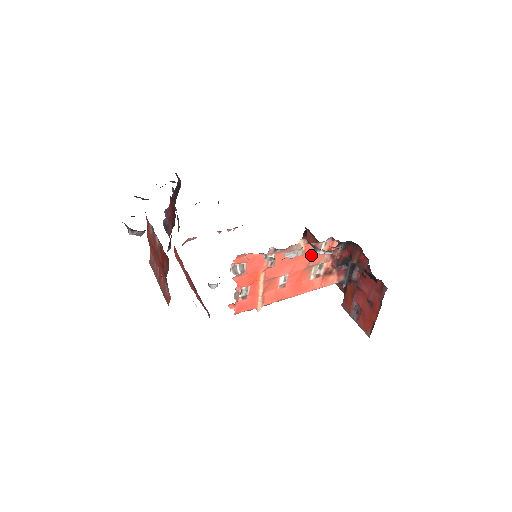
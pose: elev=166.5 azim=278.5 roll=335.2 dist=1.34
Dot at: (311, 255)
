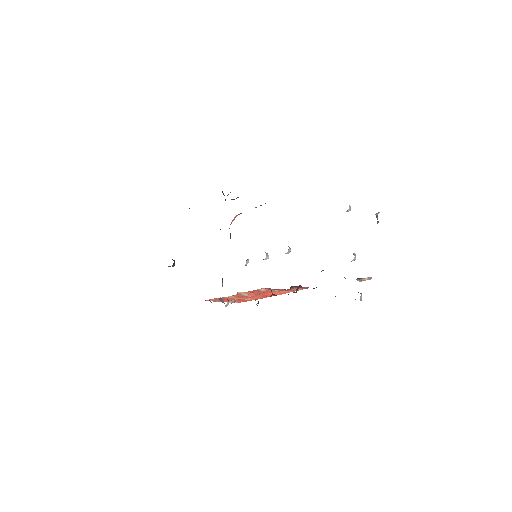
Dot at: (258, 291)
